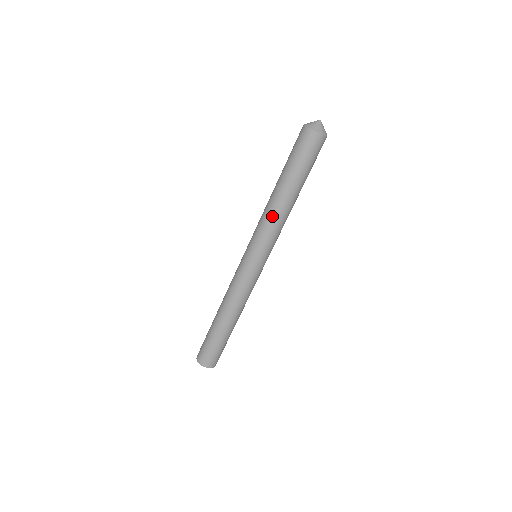
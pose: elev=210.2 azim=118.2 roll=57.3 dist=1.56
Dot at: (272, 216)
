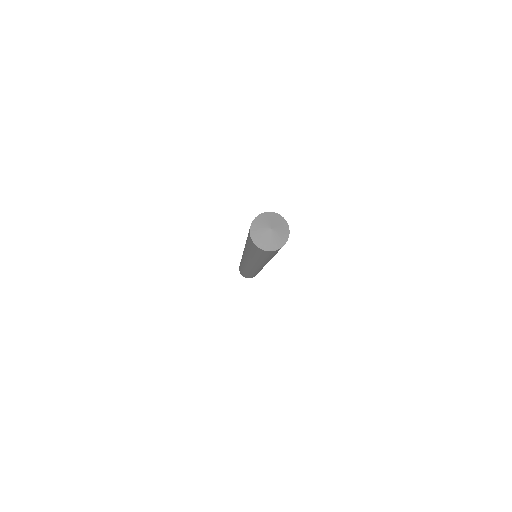
Dot at: (250, 261)
